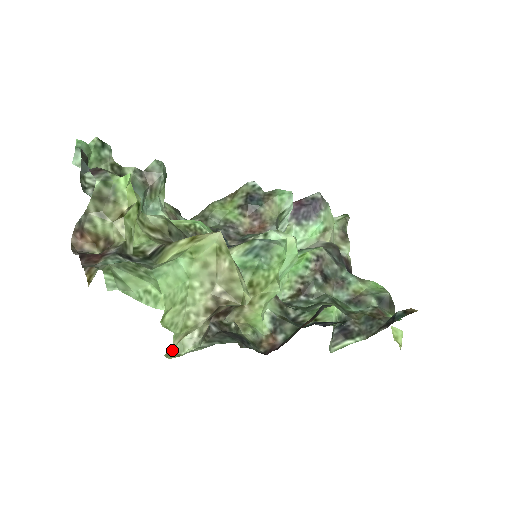
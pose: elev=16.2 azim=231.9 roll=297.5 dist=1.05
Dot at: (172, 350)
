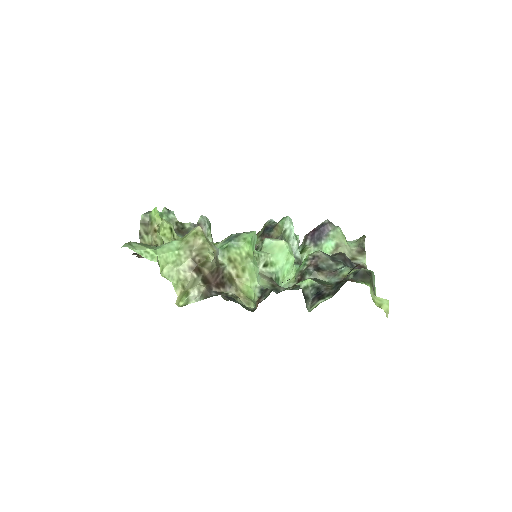
Dot at: (183, 303)
